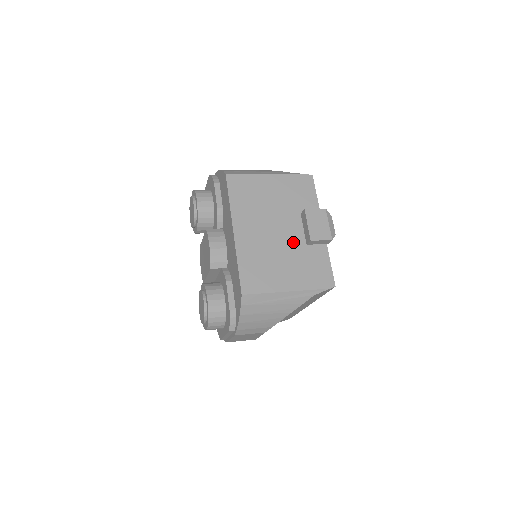
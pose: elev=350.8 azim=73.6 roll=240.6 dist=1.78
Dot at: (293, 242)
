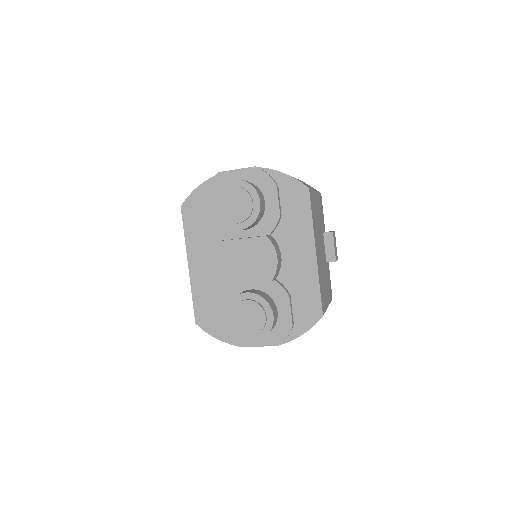
Dot at: occluded
